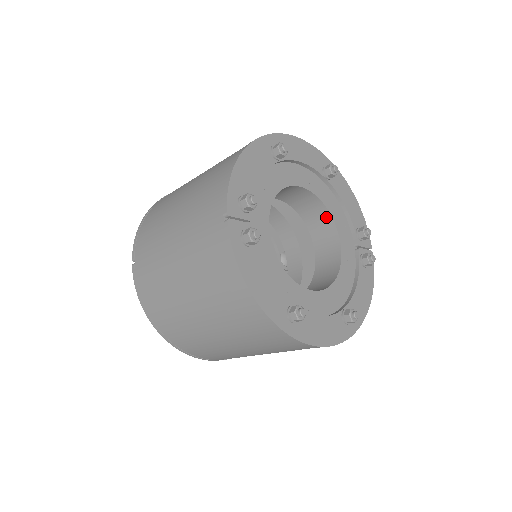
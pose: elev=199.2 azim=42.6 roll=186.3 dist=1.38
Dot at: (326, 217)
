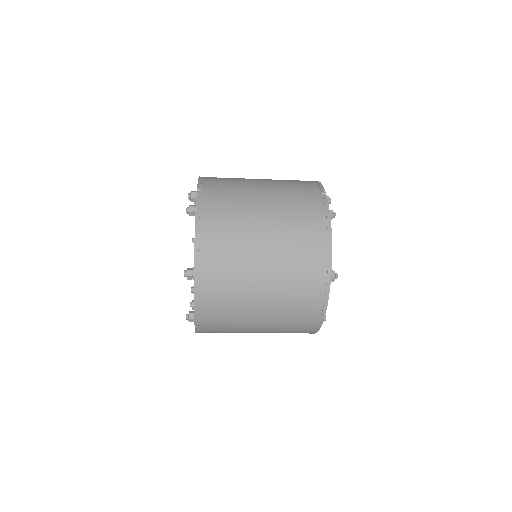
Dot at: occluded
